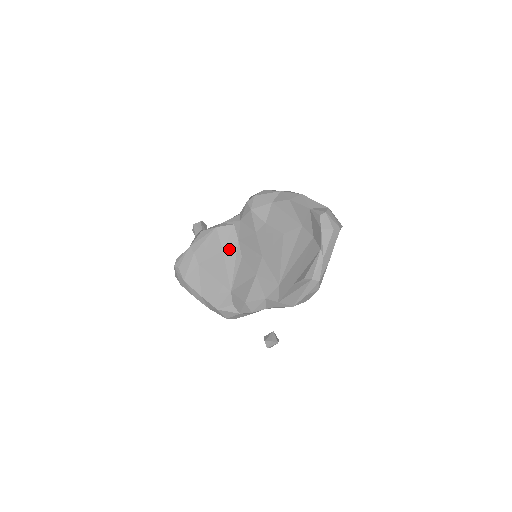
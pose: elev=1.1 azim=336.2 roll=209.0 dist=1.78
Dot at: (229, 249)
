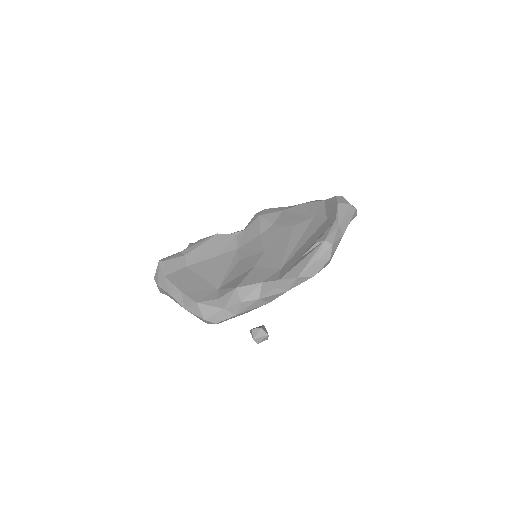
Dot at: (226, 255)
